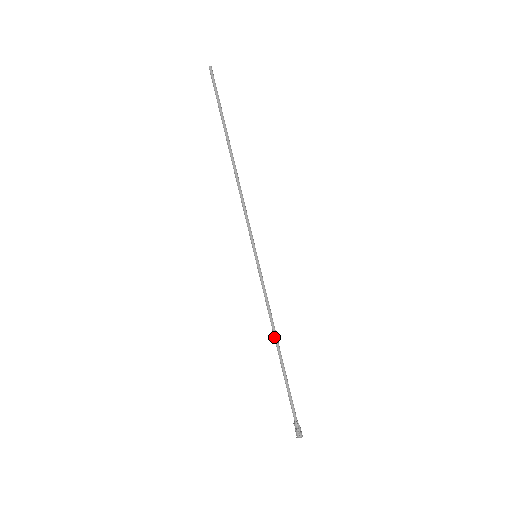
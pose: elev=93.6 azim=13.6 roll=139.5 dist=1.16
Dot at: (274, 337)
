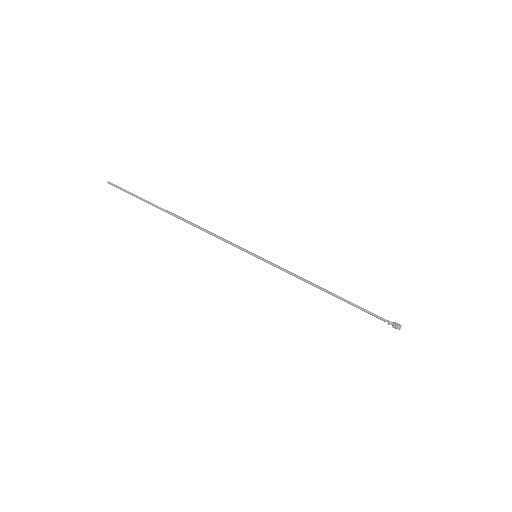
Dot at: occluded
